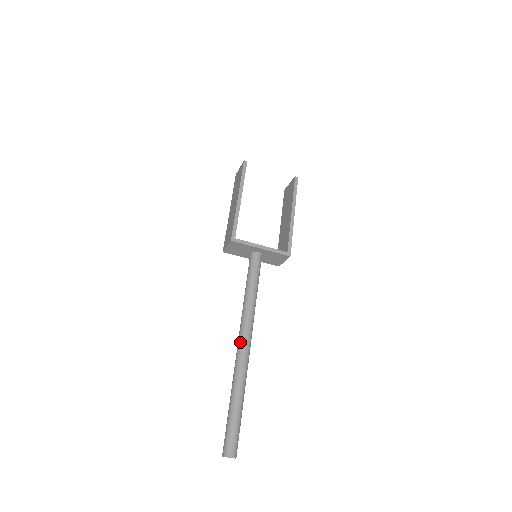
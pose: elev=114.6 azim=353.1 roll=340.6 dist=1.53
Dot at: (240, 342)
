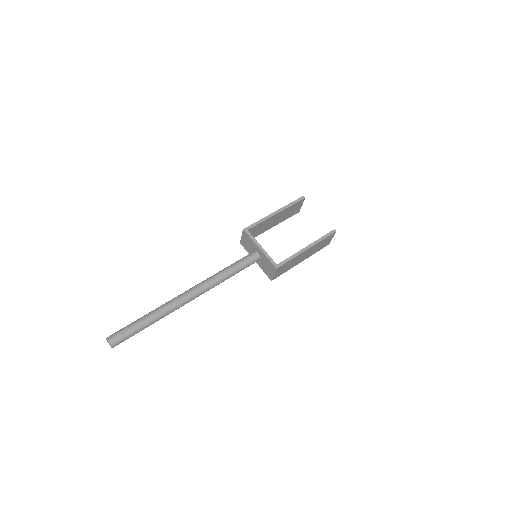
Dot at: occluded
